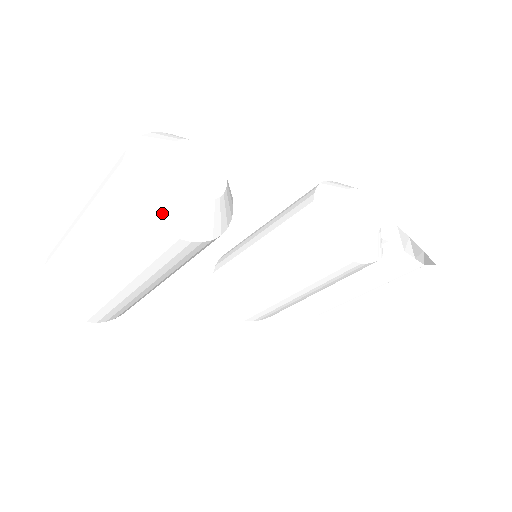
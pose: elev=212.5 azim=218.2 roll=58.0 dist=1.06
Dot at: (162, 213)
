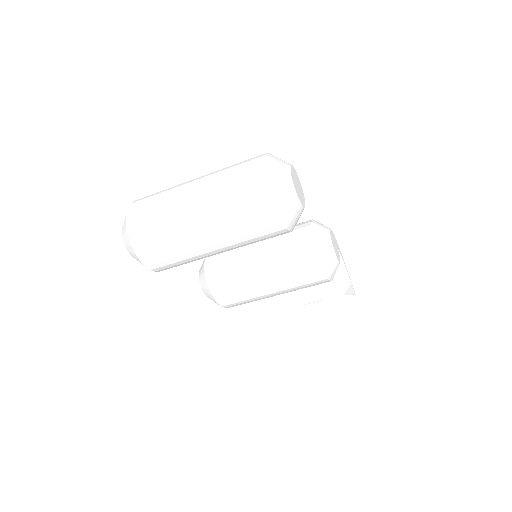
Dot at: (283, 205)
